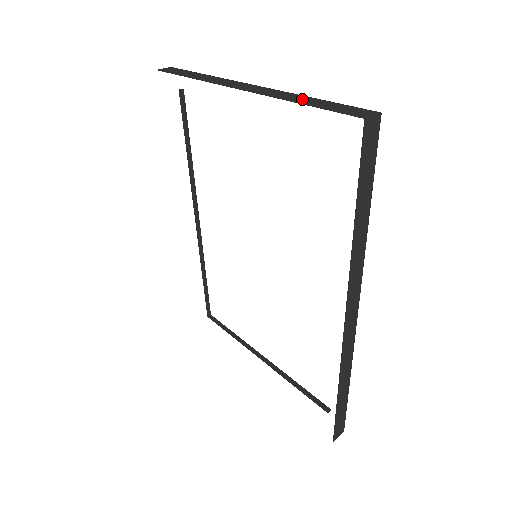
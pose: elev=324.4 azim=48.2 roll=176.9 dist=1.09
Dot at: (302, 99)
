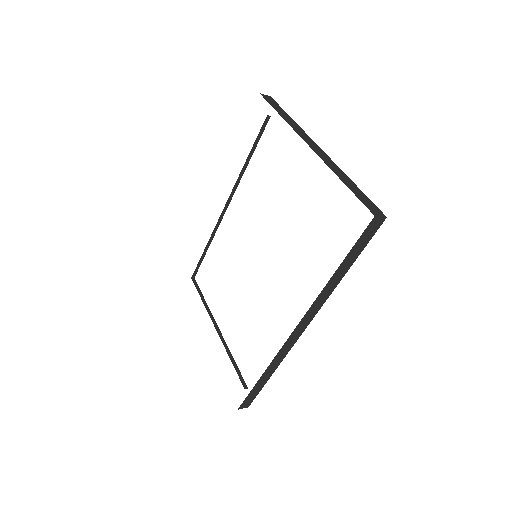
Dot at: (346, 179)
